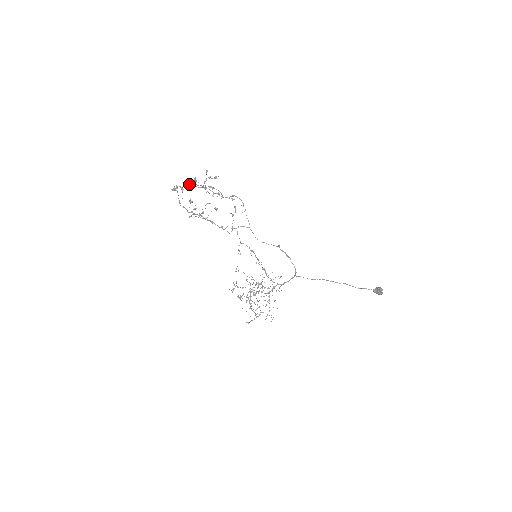
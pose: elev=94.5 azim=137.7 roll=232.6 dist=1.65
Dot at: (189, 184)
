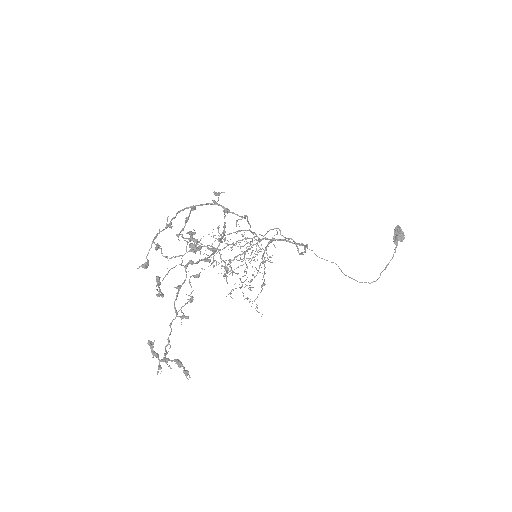
Dot at: (147, 263)
